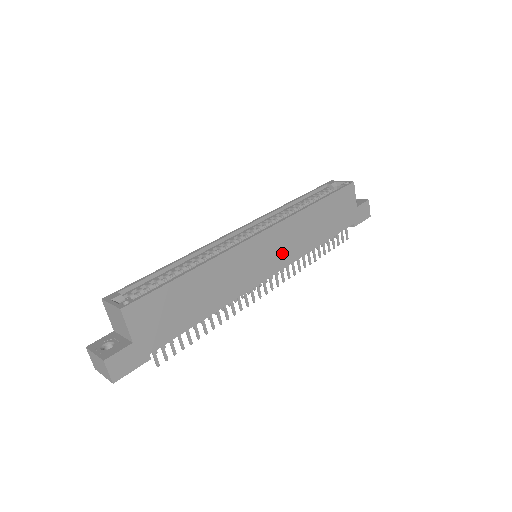
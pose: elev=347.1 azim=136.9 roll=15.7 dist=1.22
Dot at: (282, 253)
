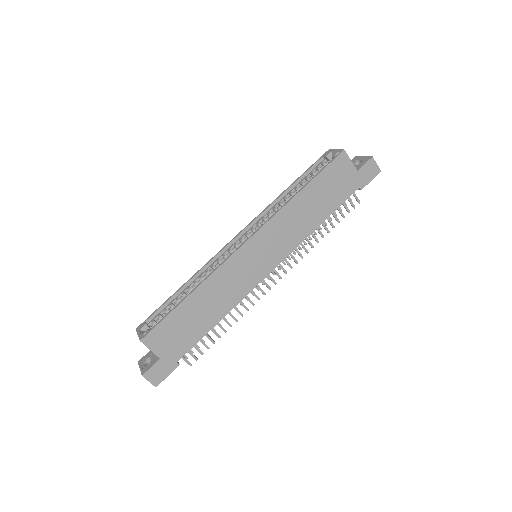
Dot at: (277, 249)
